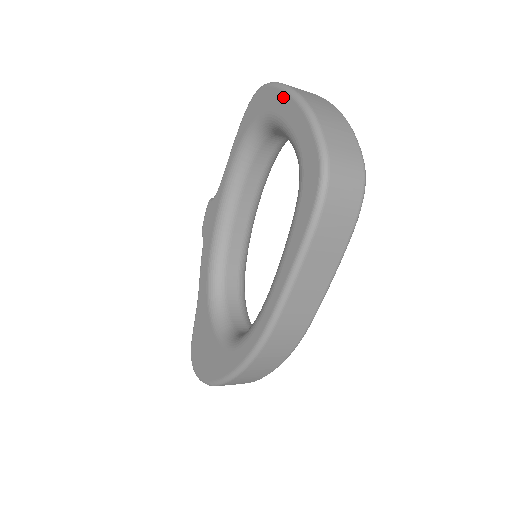
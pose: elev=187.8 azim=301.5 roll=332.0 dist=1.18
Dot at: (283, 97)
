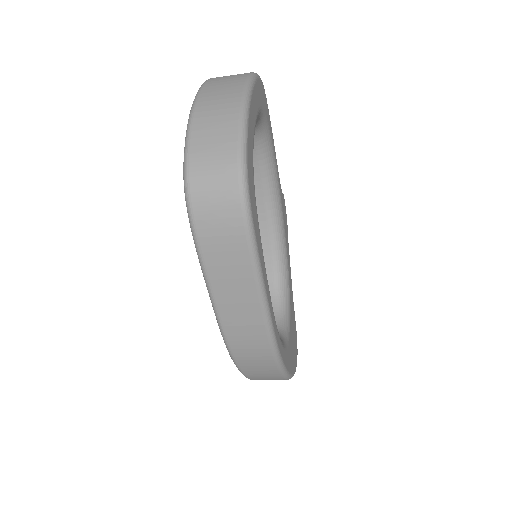
Dot at: occluded
